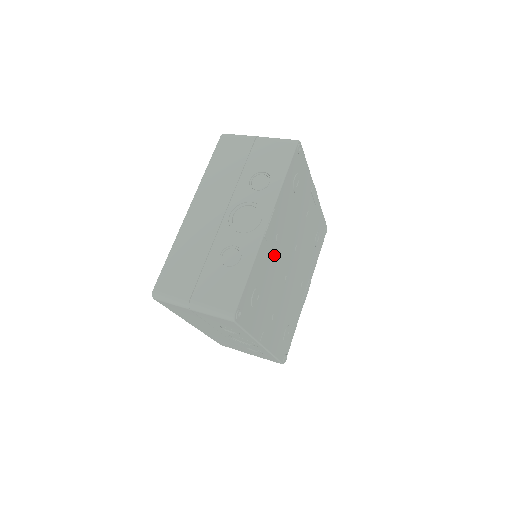
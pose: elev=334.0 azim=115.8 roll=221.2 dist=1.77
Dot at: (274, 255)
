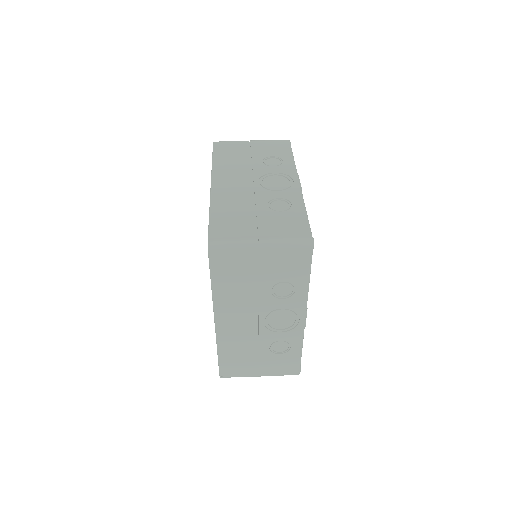
Dot at: occluded
